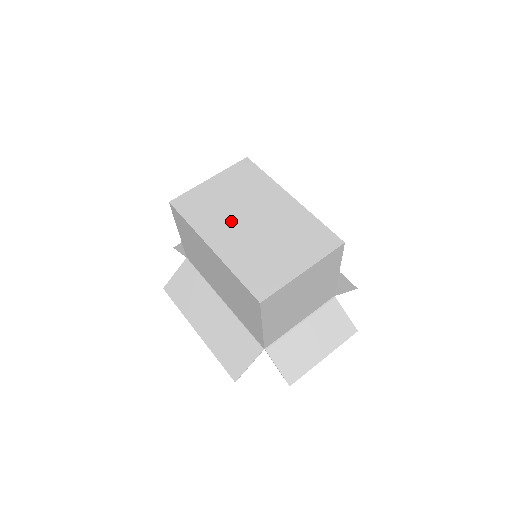
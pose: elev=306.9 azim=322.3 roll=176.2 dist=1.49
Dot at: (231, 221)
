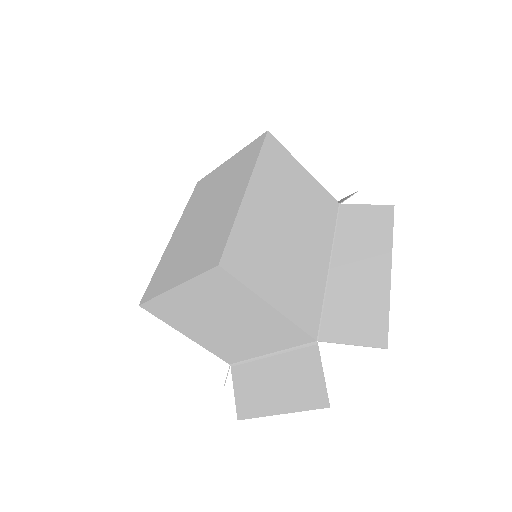
Dot at: (199, 211)
